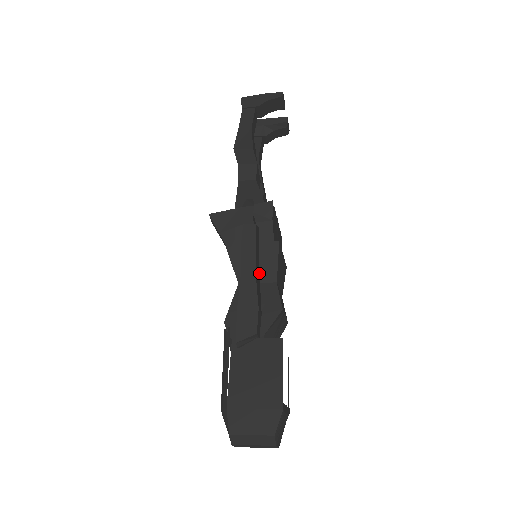
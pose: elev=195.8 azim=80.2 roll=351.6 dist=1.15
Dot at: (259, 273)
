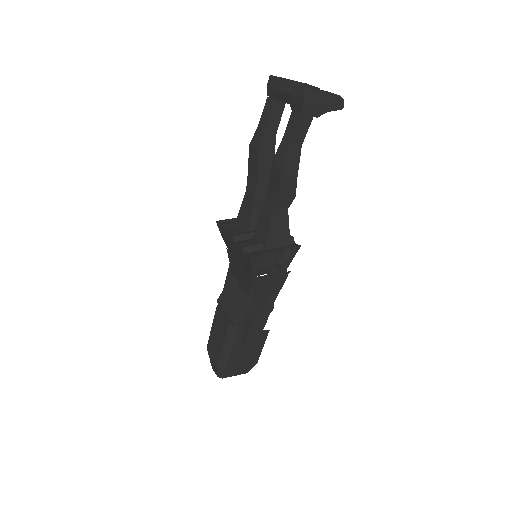
Dot at: occluded
